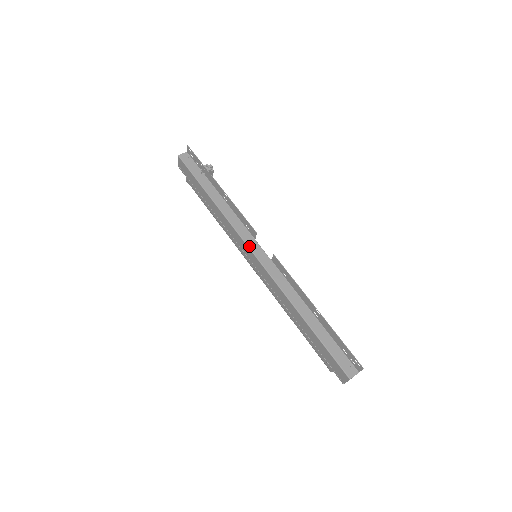
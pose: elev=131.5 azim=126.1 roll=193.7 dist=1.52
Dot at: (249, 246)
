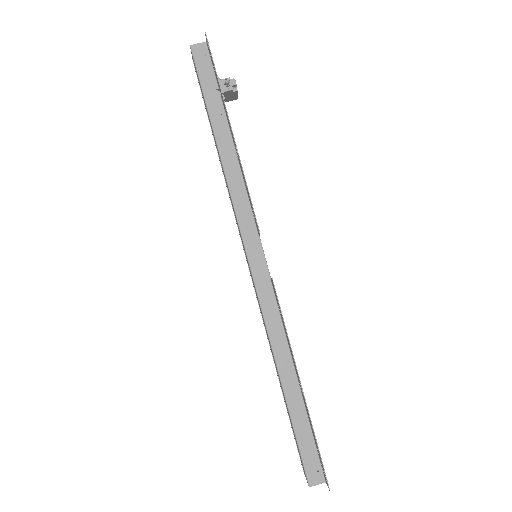
Dot at: (246, 245)
